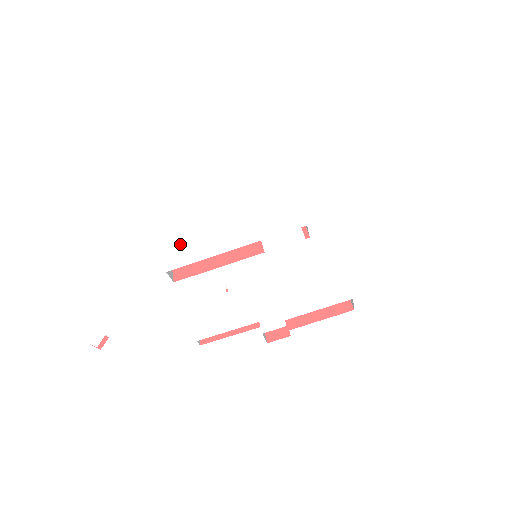
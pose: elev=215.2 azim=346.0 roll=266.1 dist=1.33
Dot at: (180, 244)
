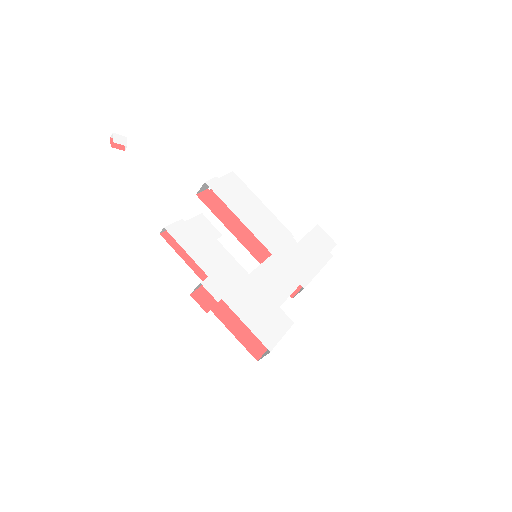
Dot at: (233, 187)
